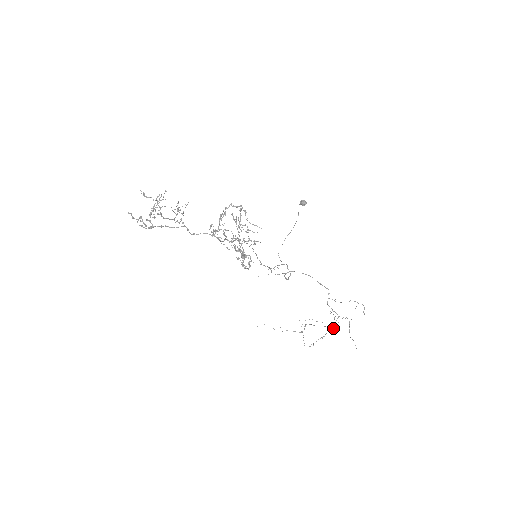
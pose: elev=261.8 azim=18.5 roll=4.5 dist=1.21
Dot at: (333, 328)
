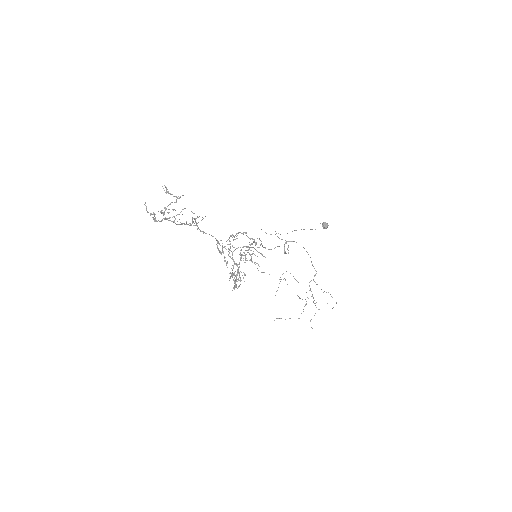
Dot at: occluded
